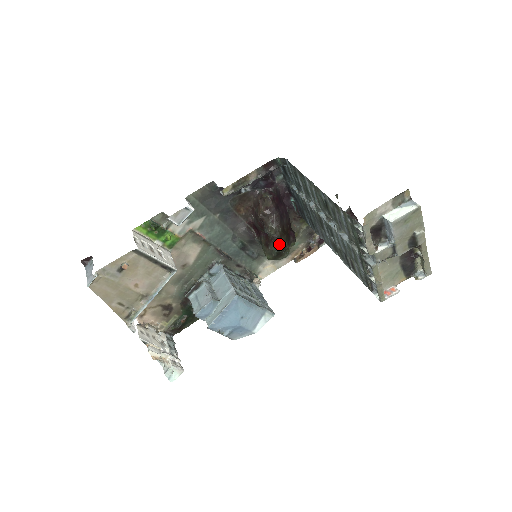
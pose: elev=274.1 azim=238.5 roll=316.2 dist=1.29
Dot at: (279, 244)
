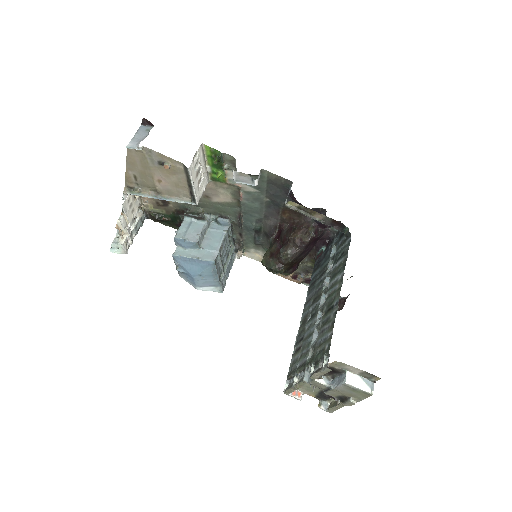
Dot at: (279, 267)
